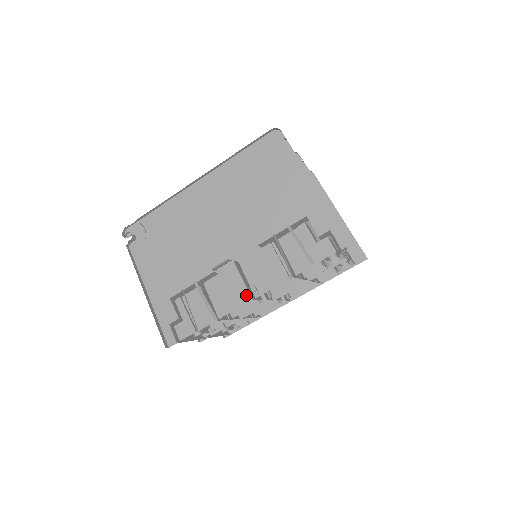
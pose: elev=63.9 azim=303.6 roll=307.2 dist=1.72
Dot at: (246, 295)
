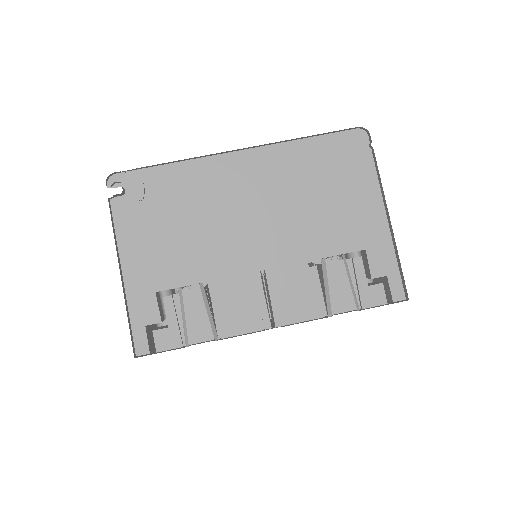
Dot at: (264, 320)
